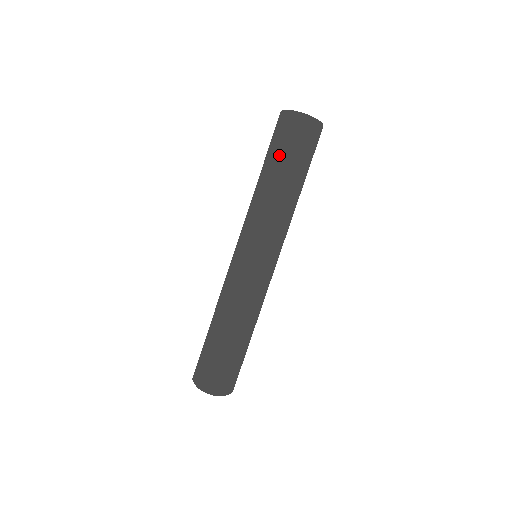
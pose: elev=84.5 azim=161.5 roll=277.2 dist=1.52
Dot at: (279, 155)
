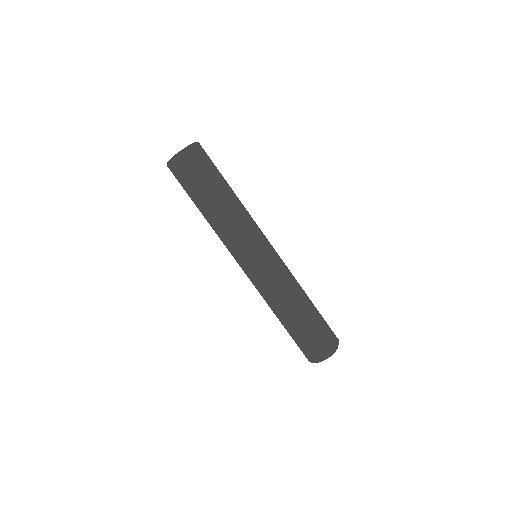
Dot at: (205, 184)
